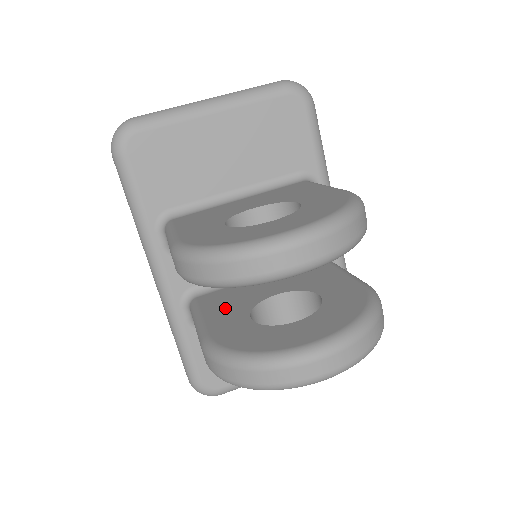
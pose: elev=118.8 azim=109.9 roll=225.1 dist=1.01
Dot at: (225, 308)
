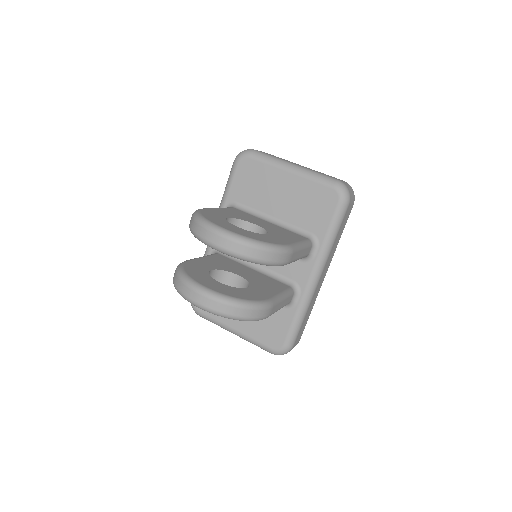
Dot at: (215, 262)
